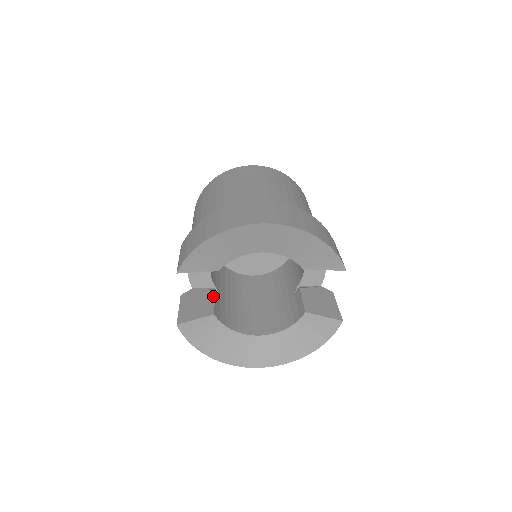
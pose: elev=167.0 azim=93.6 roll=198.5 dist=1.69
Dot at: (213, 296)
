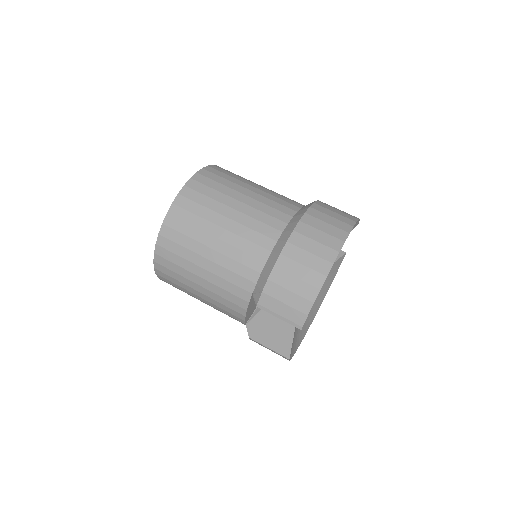
Dot at: (271, 315)
